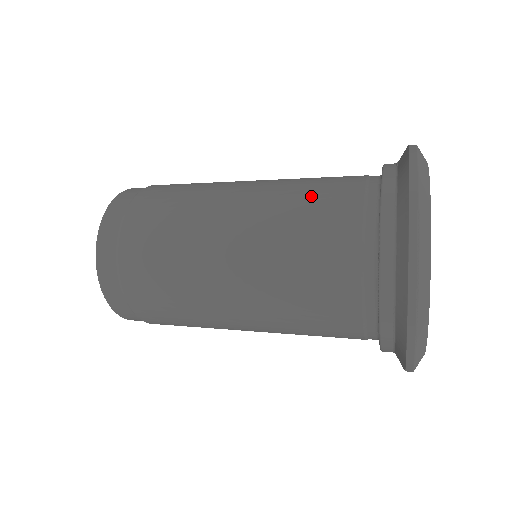
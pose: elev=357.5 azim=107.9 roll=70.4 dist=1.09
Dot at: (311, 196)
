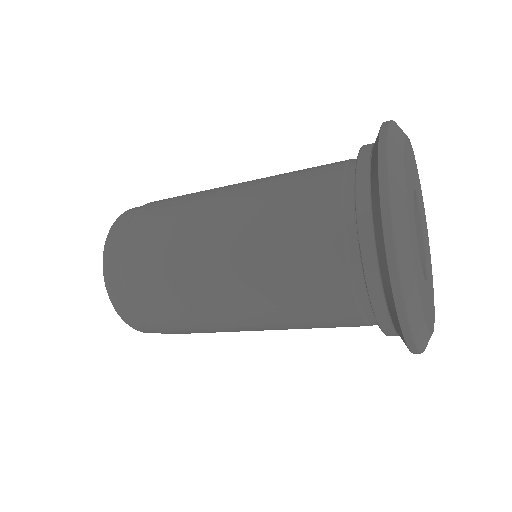
Dot at: (288, 209)
